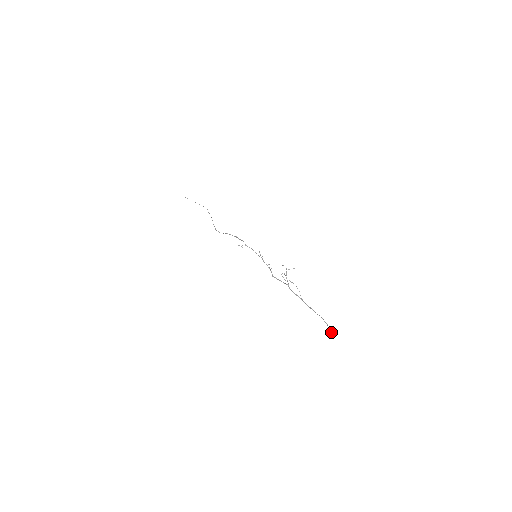
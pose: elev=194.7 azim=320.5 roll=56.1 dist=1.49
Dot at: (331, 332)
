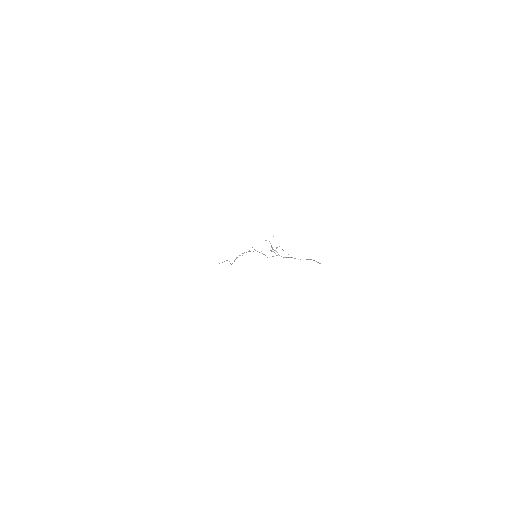
Dot at: (319, 263)
